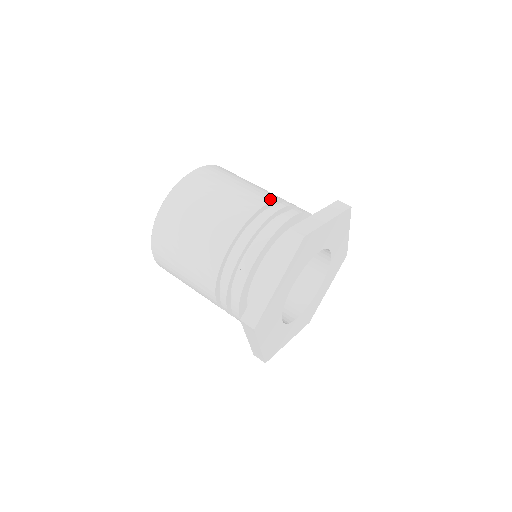
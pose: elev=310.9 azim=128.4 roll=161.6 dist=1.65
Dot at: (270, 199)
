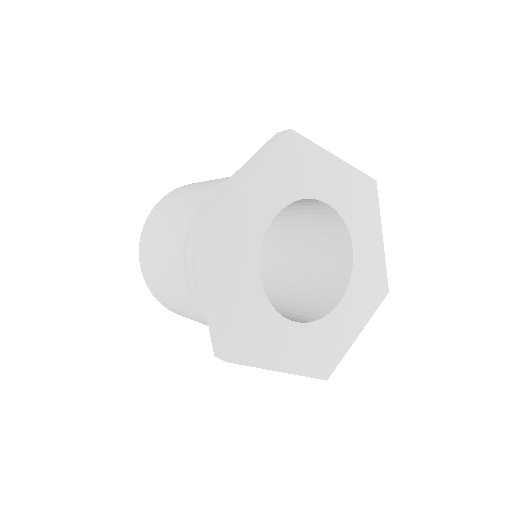
Dot at: (211, 189)
